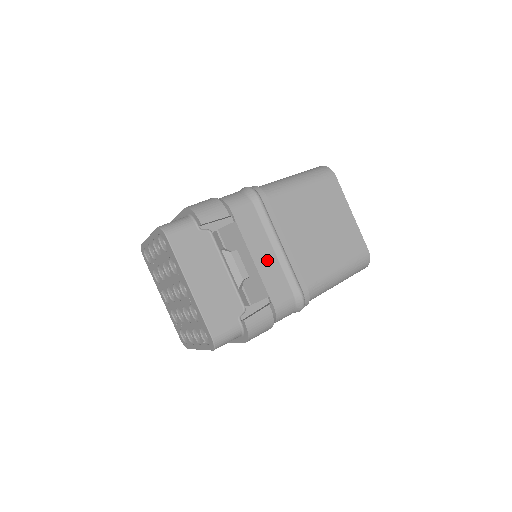
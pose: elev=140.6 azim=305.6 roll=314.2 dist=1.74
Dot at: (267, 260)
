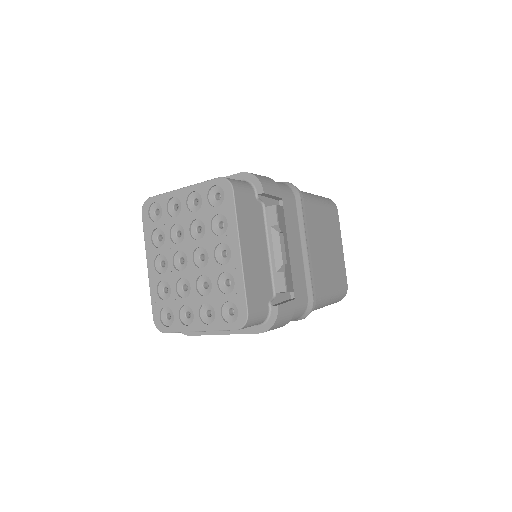
Dot at: (297, 256)
